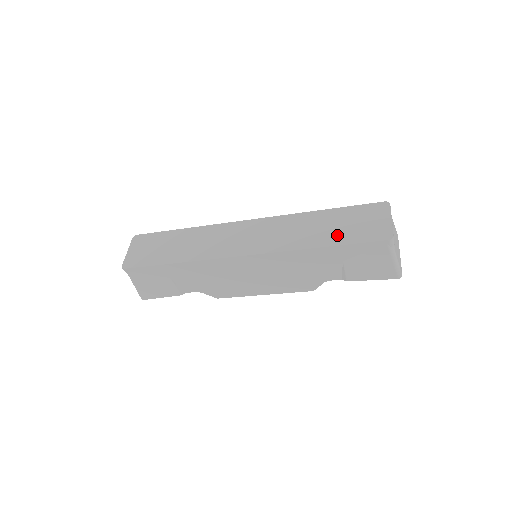
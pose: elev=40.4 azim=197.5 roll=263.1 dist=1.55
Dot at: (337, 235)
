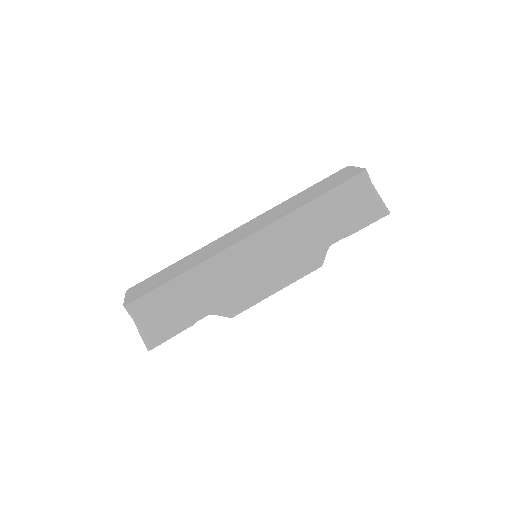
Dot at: (321, 191)
